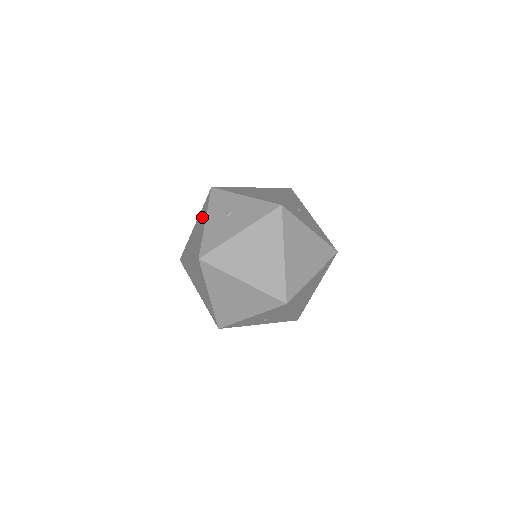
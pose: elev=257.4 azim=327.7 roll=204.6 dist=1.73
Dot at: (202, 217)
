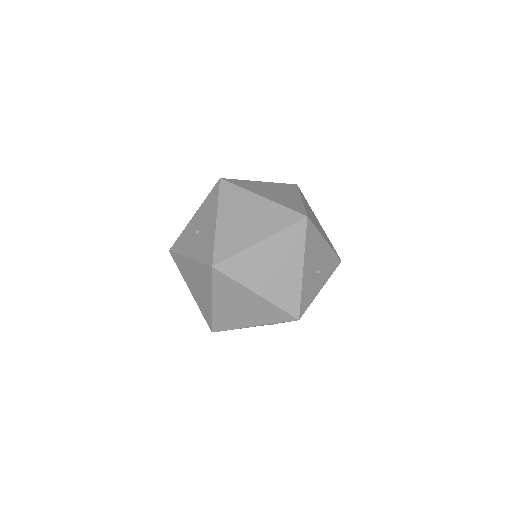
Dot at: (185, 269)
